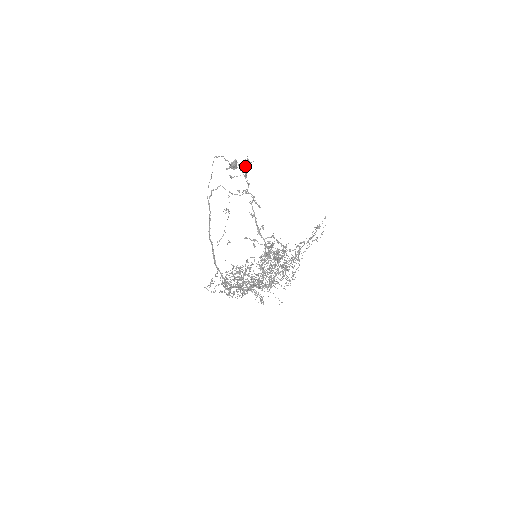
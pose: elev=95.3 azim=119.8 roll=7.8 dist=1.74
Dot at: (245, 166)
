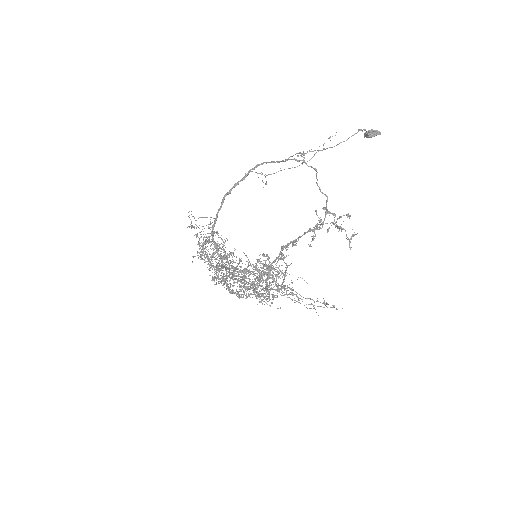
Dot at: (350, 216)
